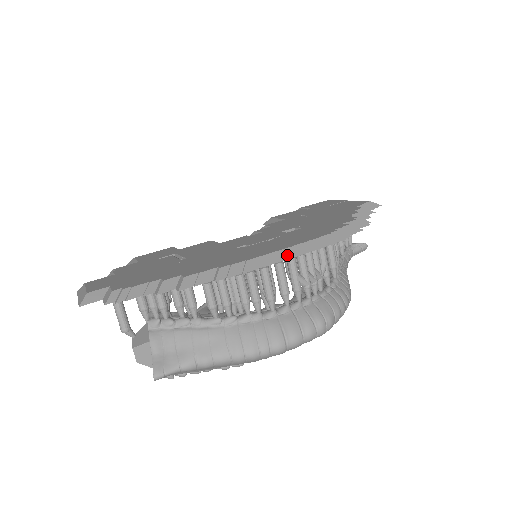
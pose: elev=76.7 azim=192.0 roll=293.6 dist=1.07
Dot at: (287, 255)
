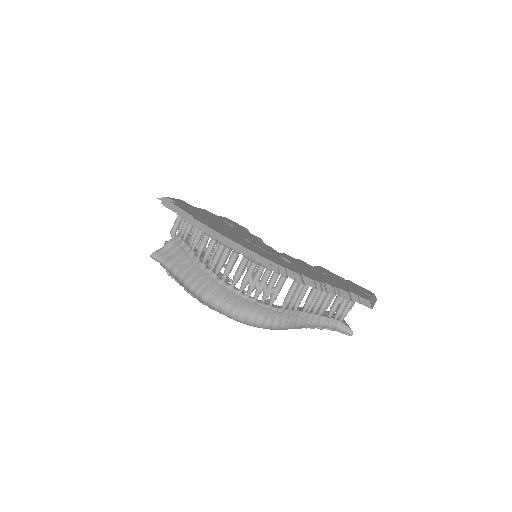
Dot at: (240, 249)
